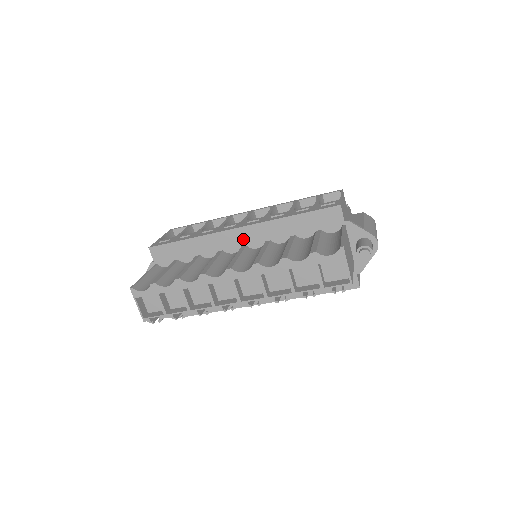
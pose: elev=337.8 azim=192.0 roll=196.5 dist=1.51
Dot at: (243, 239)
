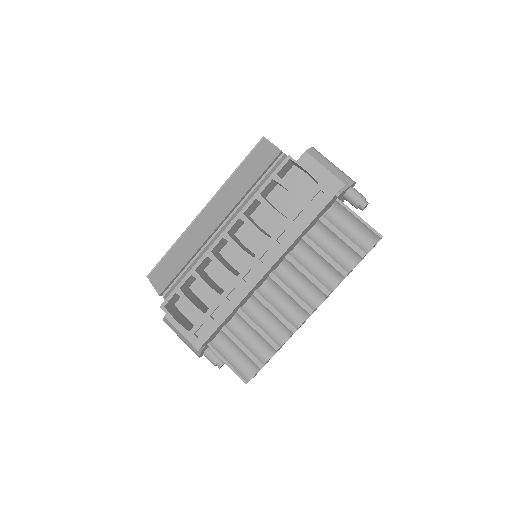
Dot at: (269, 273)
